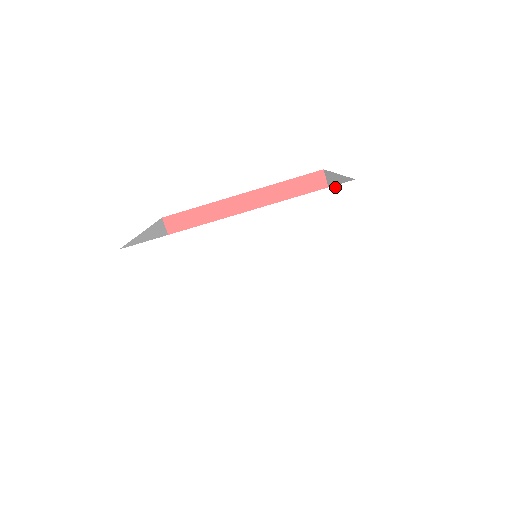
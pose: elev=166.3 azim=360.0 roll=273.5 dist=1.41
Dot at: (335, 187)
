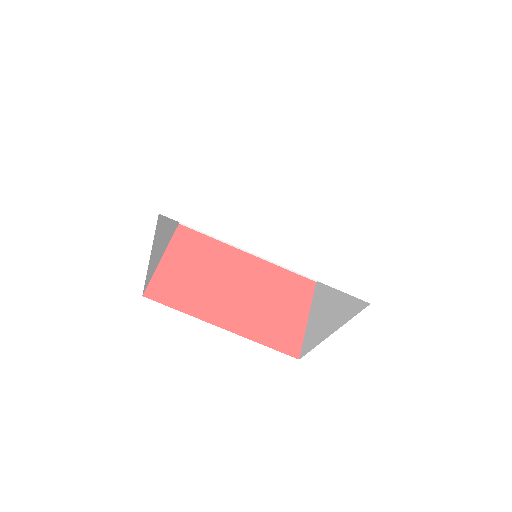
Dot at: (368, 204)
